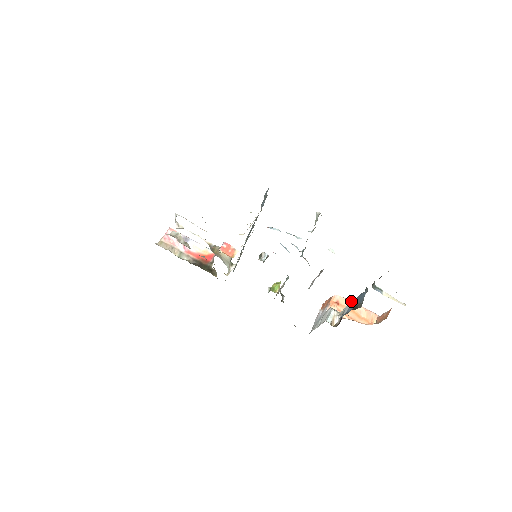
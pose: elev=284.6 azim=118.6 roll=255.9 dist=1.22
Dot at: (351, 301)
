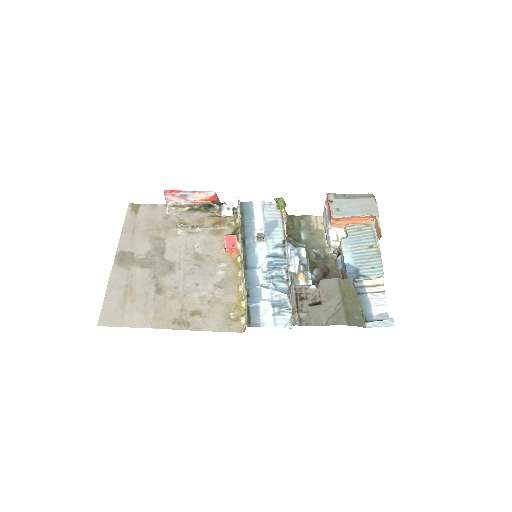
Dot at: (349, 217)
